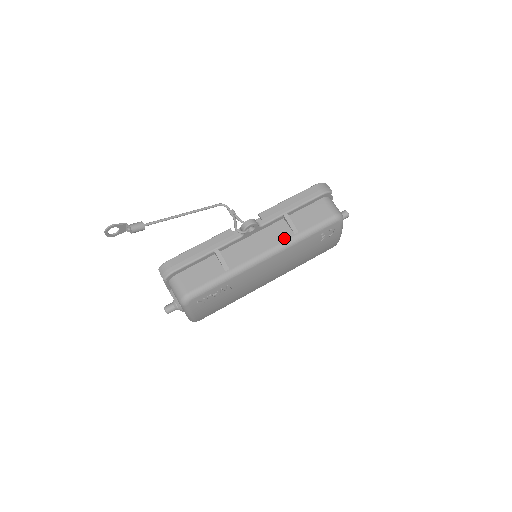
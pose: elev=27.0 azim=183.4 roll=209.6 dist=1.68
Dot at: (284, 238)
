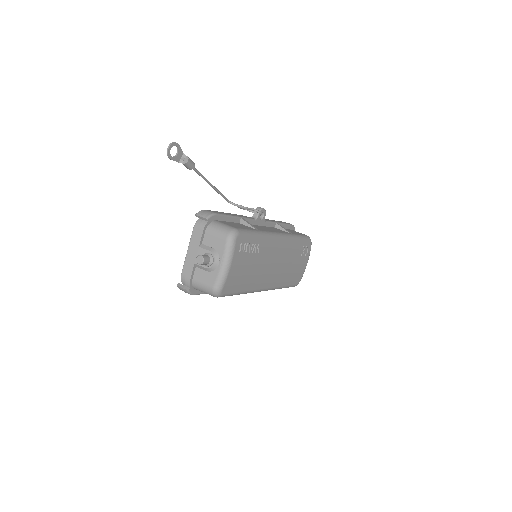
Dot at: (285, 232)
